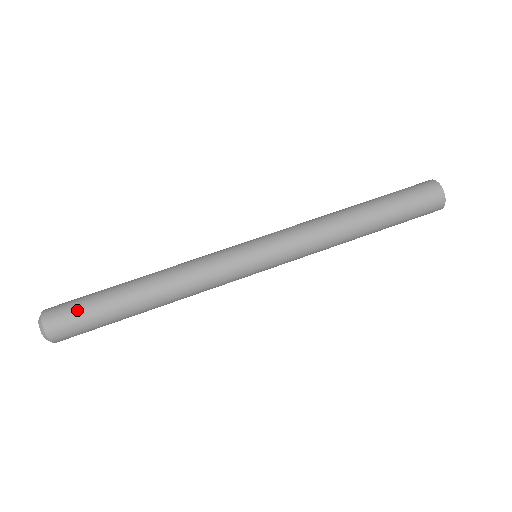
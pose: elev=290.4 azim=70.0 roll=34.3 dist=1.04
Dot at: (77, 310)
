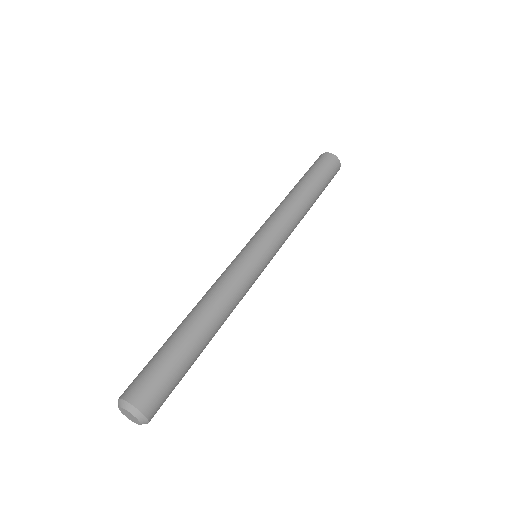
Dot at: (147, 368)
